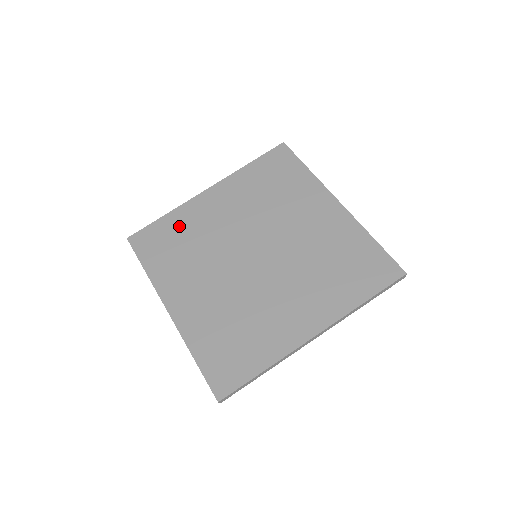
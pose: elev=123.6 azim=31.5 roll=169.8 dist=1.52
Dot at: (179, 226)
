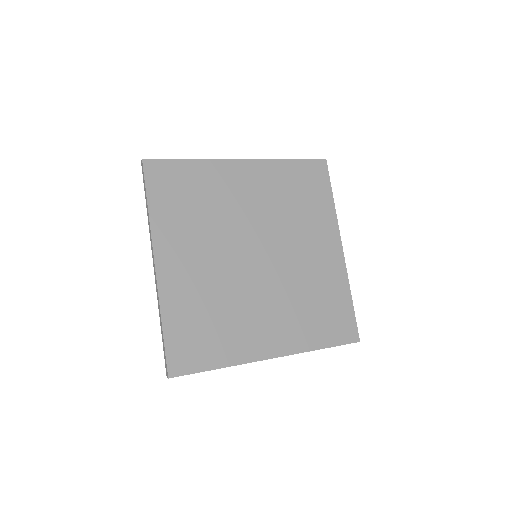
Dot at: (201, 181)
